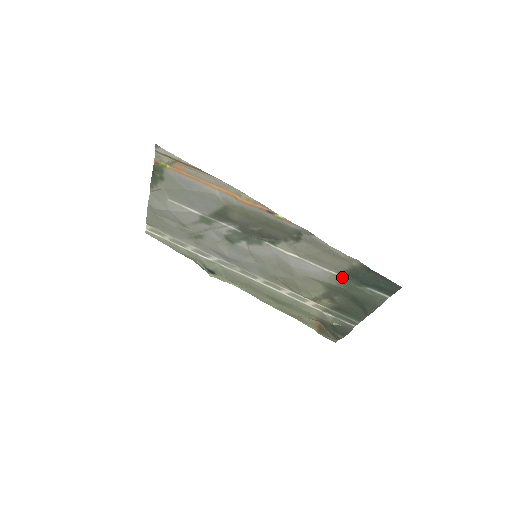
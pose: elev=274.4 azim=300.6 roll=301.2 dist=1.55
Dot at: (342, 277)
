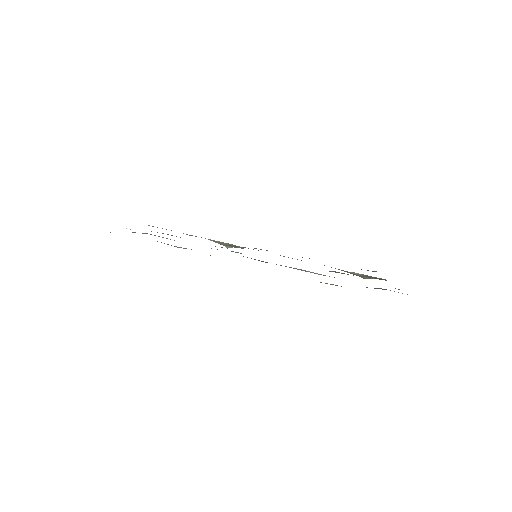
Dot at: occluded
